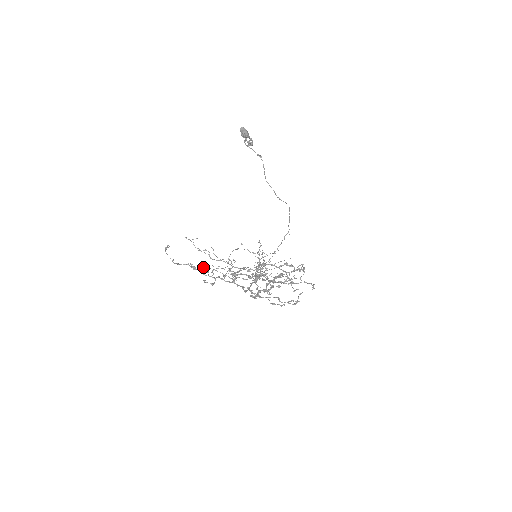
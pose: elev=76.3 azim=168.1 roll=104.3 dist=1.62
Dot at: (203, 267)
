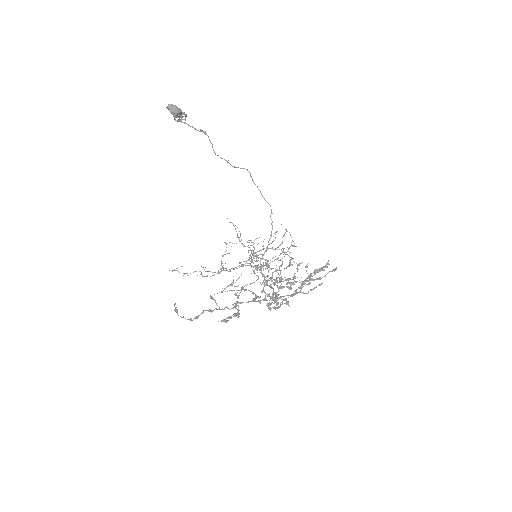
Dot at: (212, 299)
